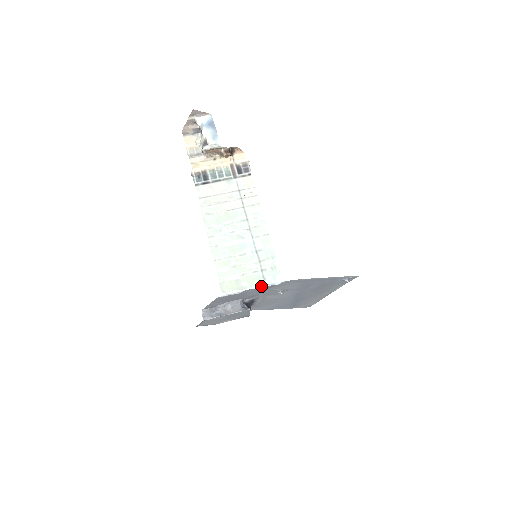
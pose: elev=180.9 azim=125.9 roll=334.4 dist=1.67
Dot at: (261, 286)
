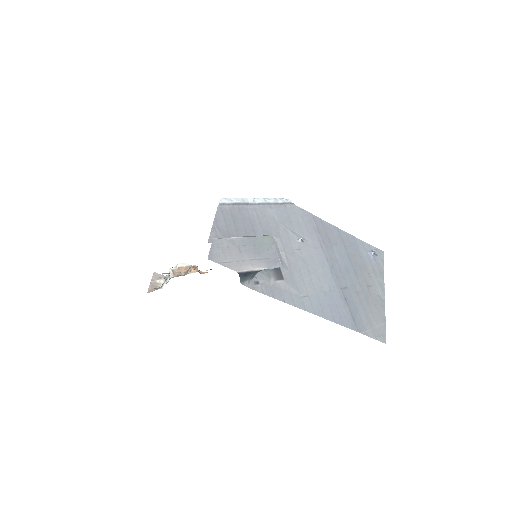
Dot at: (262, 198)
